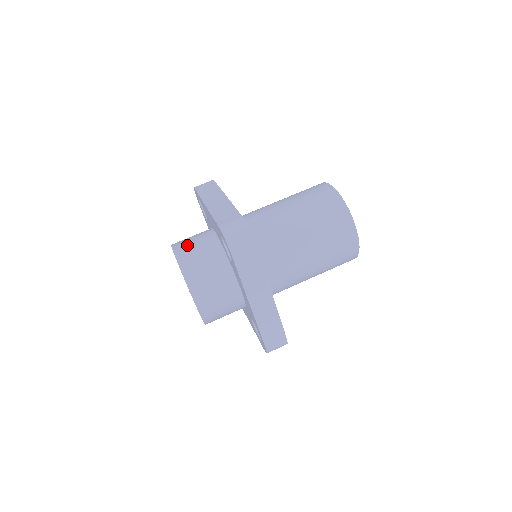
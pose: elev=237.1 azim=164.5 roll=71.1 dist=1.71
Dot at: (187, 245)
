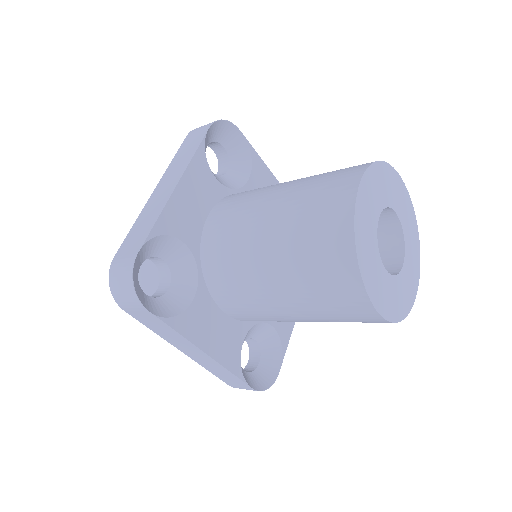
Dot at: occluded
